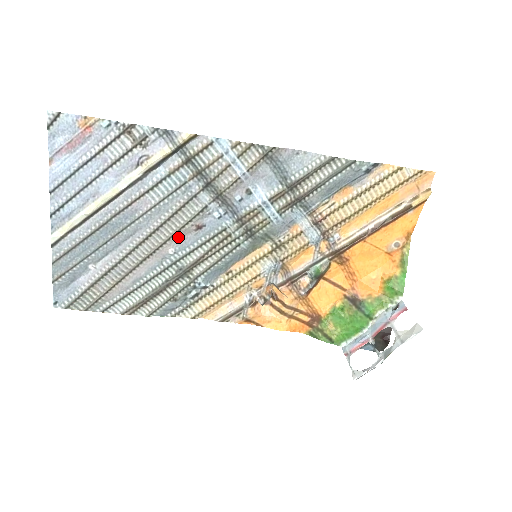
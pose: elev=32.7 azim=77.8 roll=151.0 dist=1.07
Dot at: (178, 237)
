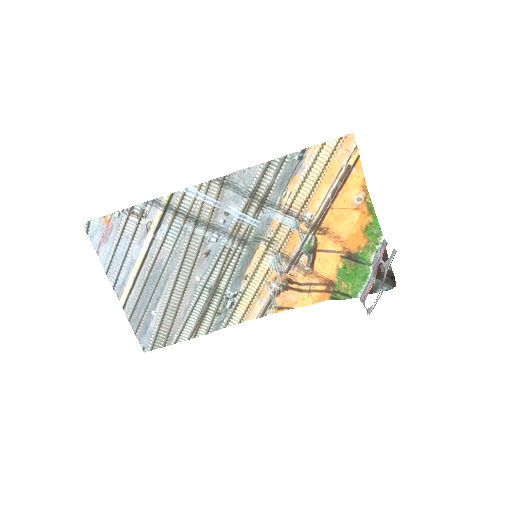
Dot at: (197, 267)
